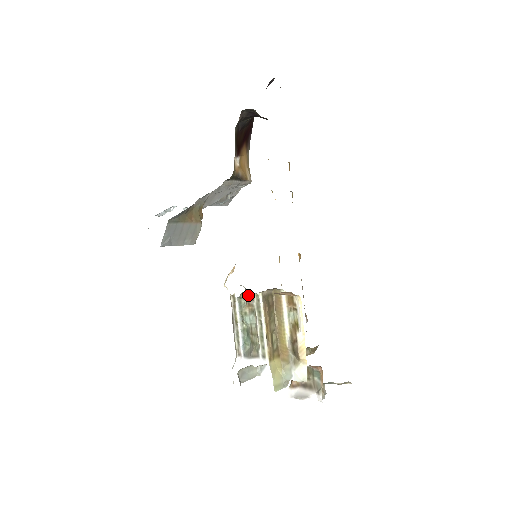
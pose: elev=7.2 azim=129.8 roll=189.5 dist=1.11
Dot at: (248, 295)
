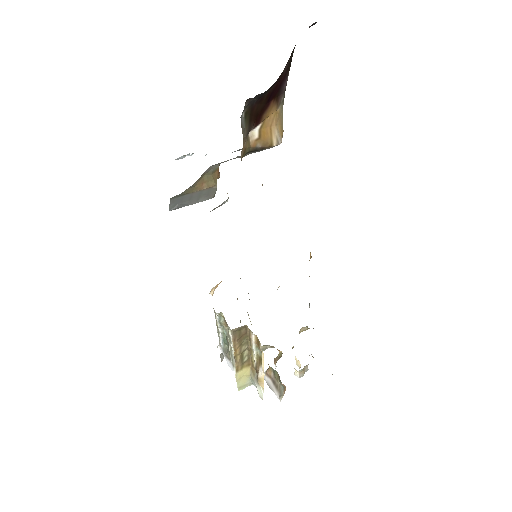
Dot at: (224, 318)
